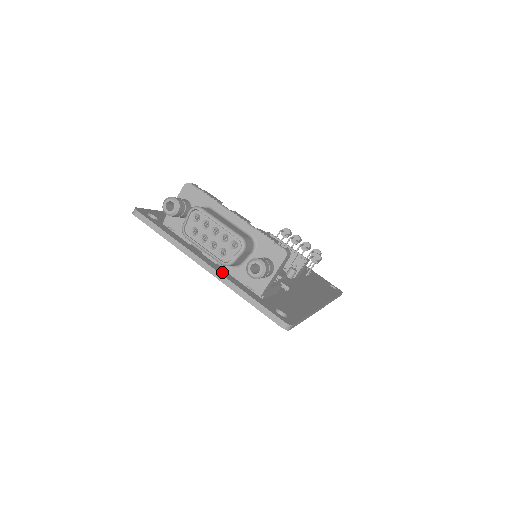
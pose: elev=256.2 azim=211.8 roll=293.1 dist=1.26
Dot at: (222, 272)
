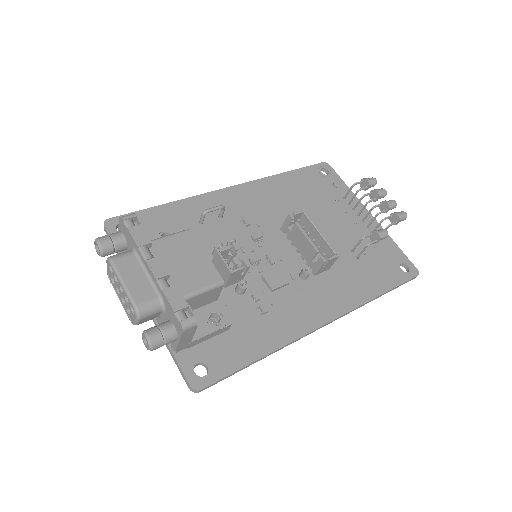
Dot at: occluded
